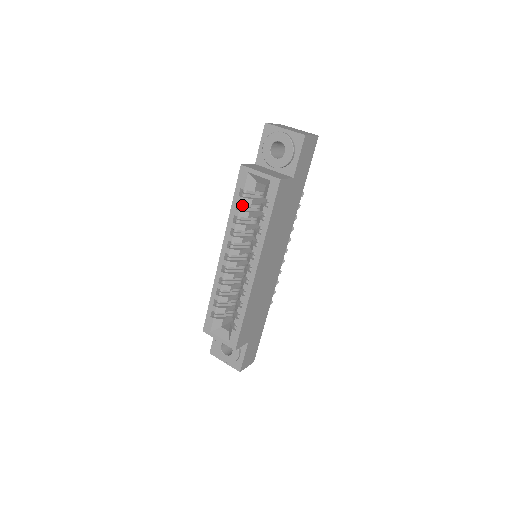
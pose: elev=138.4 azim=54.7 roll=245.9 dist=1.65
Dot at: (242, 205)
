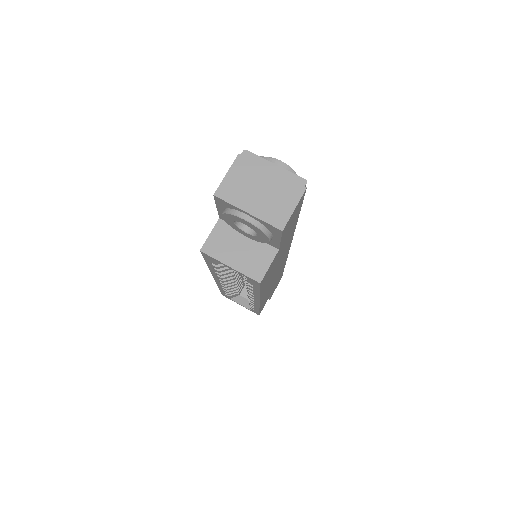
Dot at: occluded
